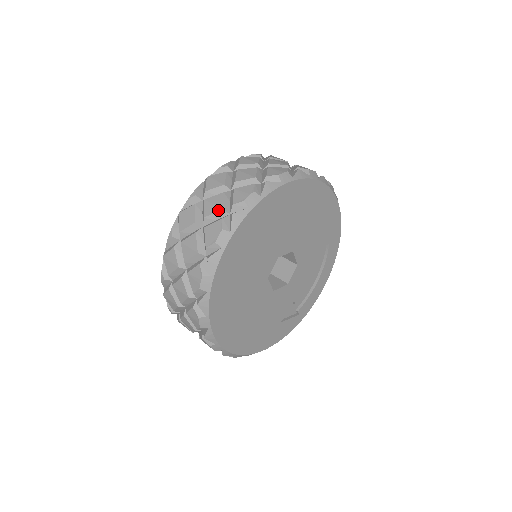
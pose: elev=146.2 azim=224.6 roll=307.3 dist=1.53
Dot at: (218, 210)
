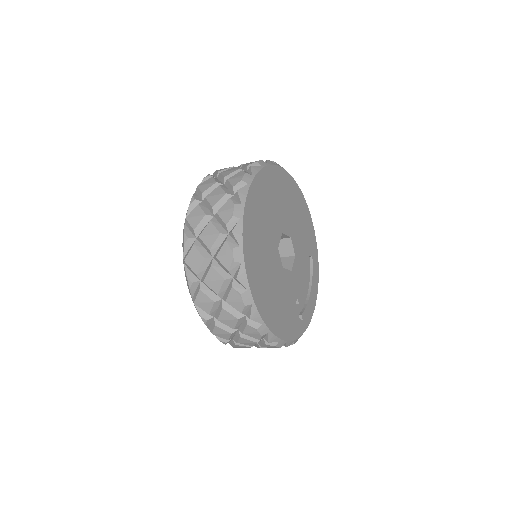
Dot at: (236, 170)
